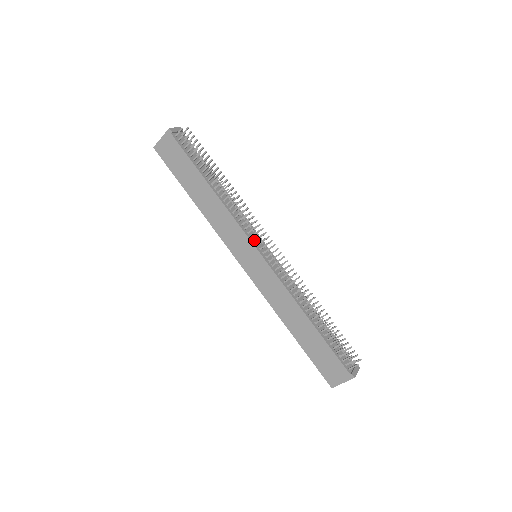
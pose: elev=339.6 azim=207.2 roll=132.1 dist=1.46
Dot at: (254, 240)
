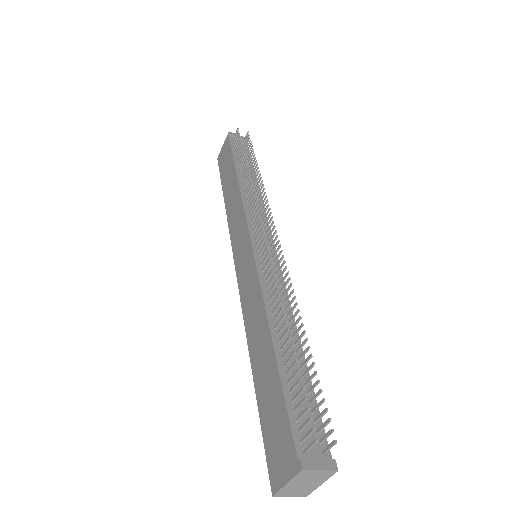
Dot at: (254, 228)
